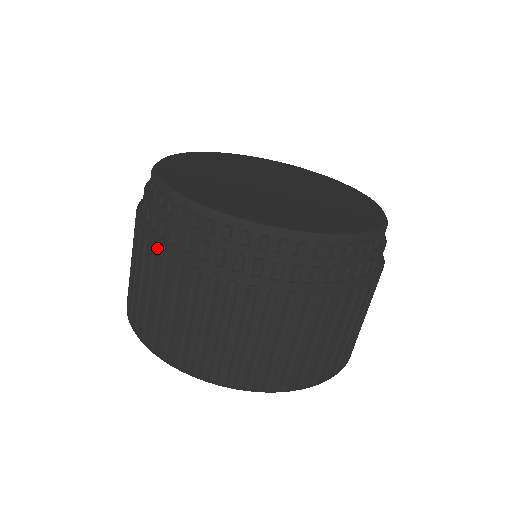
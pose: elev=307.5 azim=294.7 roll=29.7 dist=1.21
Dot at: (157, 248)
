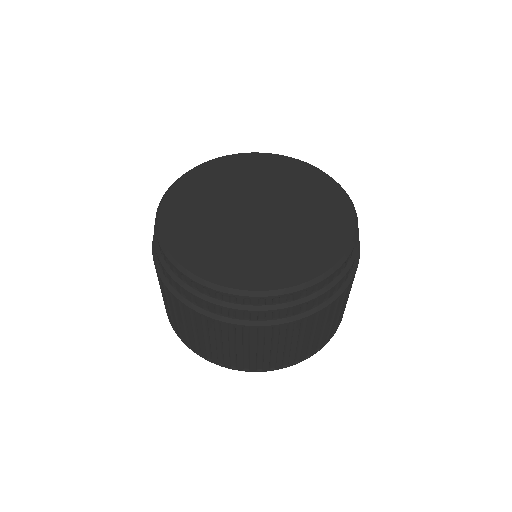
Dot at: (204, 317)
